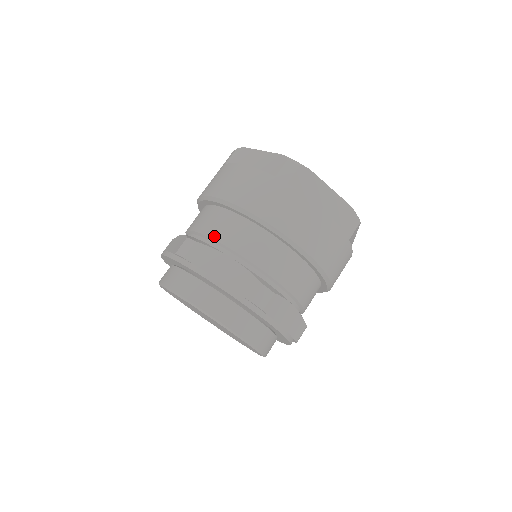
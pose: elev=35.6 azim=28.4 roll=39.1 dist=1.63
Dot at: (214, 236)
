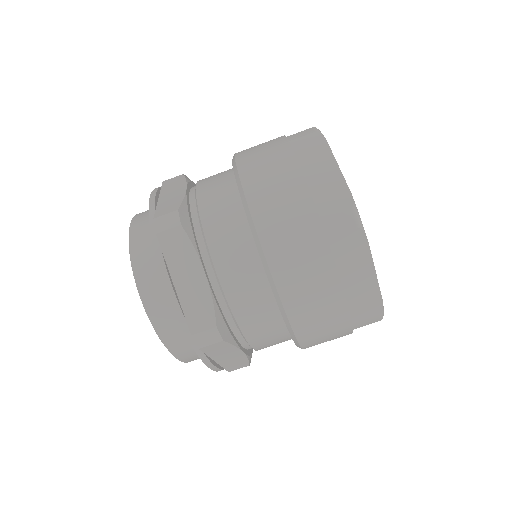
Dot at: (207, 230)
